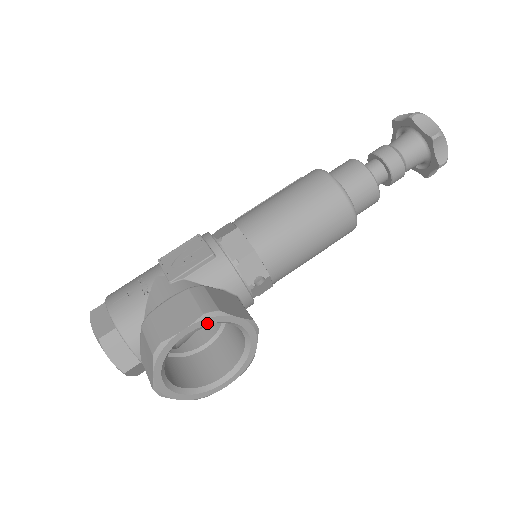
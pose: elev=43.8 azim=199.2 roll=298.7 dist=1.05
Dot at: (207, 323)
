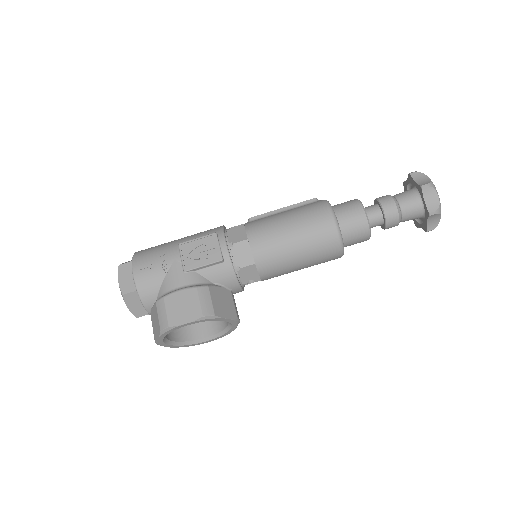
Dot at: (204, 321)
